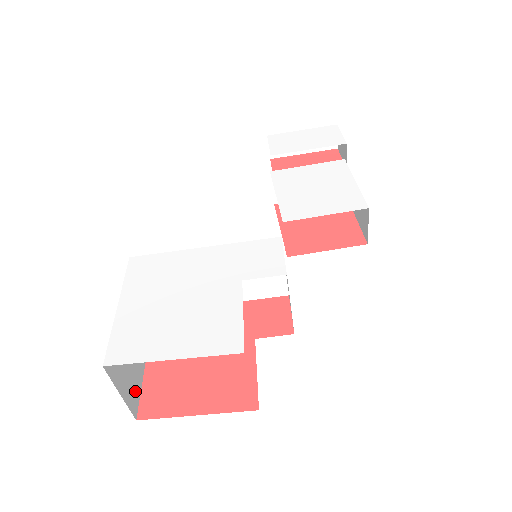
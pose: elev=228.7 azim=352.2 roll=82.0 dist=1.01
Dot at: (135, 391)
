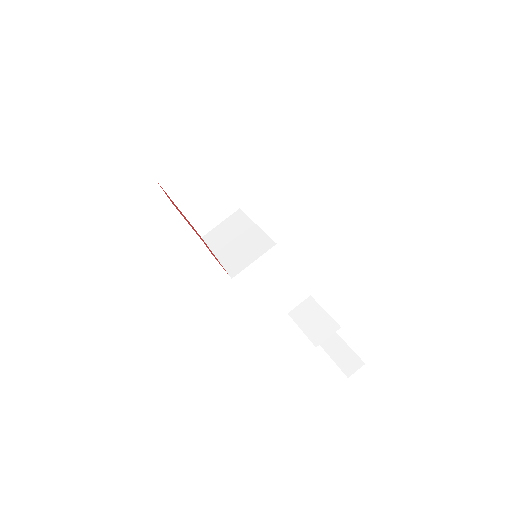
Dot at: (171, 187)
